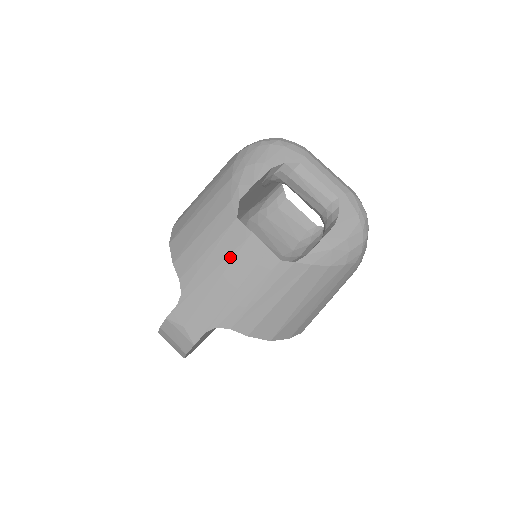
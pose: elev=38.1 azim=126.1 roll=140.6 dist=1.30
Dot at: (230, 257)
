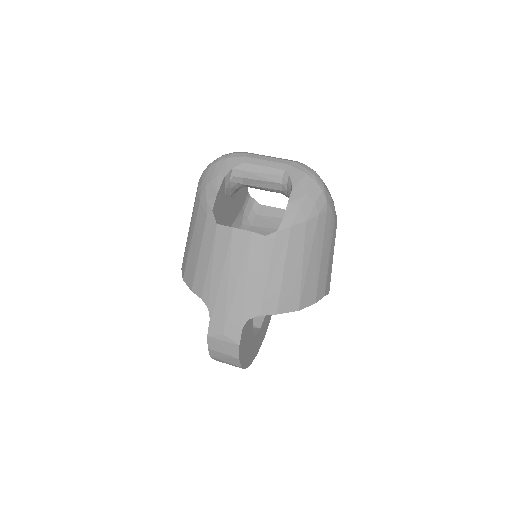
Dot at: (227, 256)
